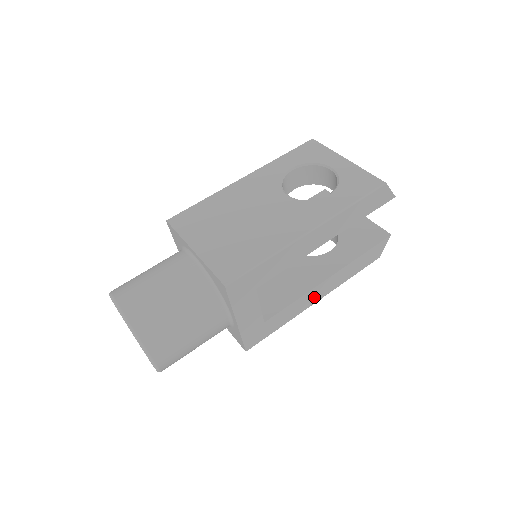
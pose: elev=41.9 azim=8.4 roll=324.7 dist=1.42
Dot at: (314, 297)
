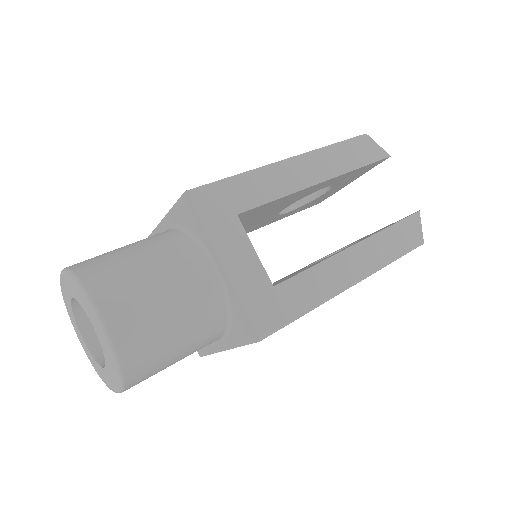
Dot at: (345, 273)
